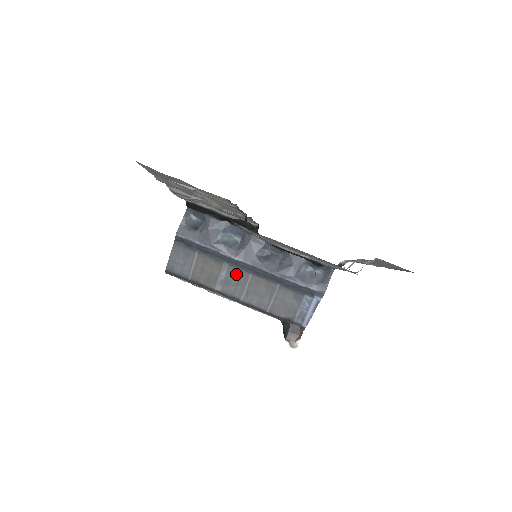
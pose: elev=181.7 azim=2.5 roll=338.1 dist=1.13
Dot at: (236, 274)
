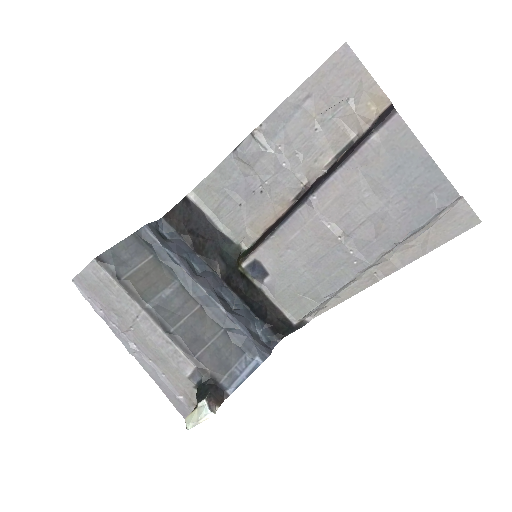
Dot at: (182, 298)
